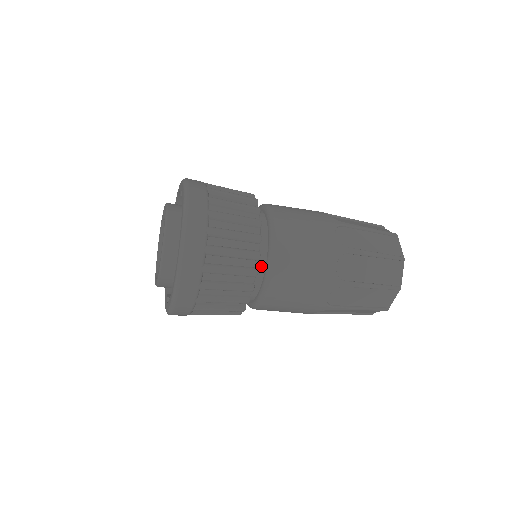
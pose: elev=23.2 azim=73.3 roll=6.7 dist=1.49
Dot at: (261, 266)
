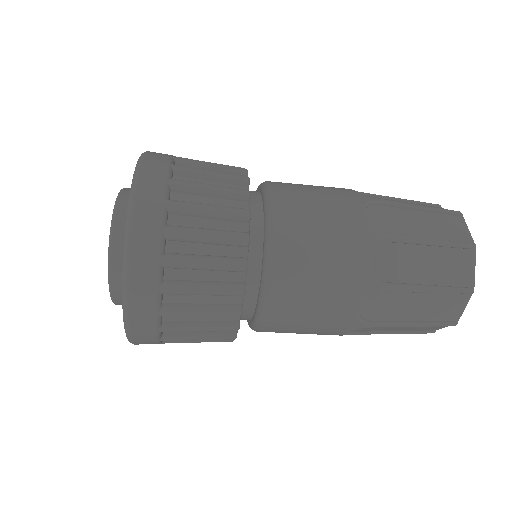
Dot at: (257, 222)
